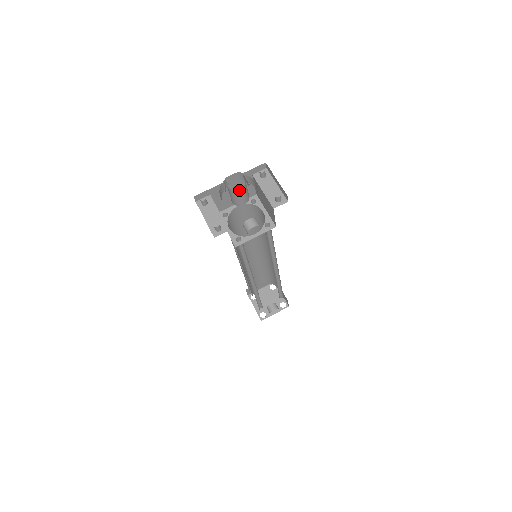
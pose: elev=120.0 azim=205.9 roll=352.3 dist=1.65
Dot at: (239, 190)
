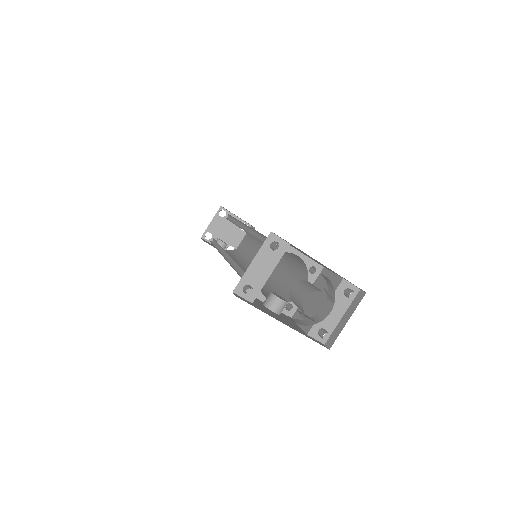
Dot at: occluded
